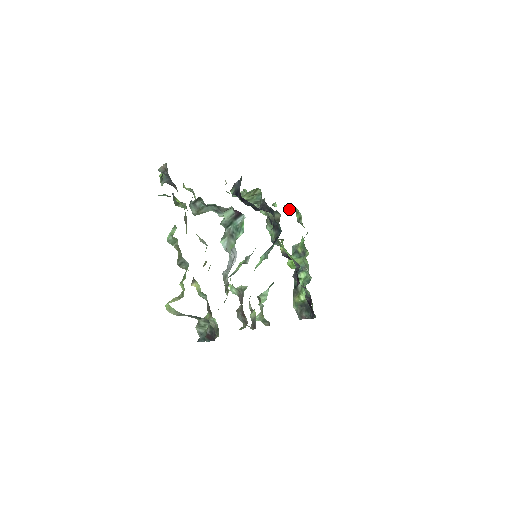
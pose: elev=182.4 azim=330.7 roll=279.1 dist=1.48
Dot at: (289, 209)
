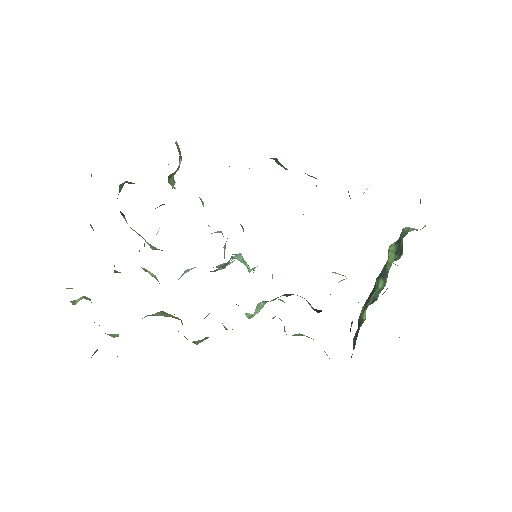
Dot at: occluded
